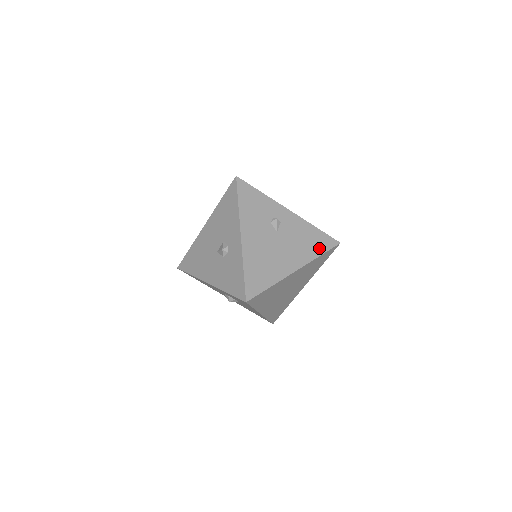
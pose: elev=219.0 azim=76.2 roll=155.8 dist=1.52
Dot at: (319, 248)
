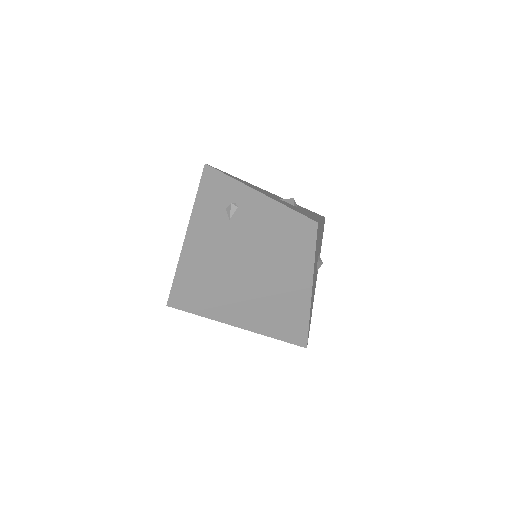
Dot at: (280, 234)
